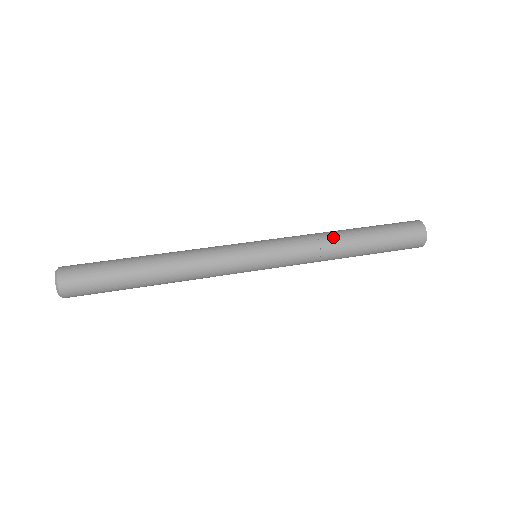
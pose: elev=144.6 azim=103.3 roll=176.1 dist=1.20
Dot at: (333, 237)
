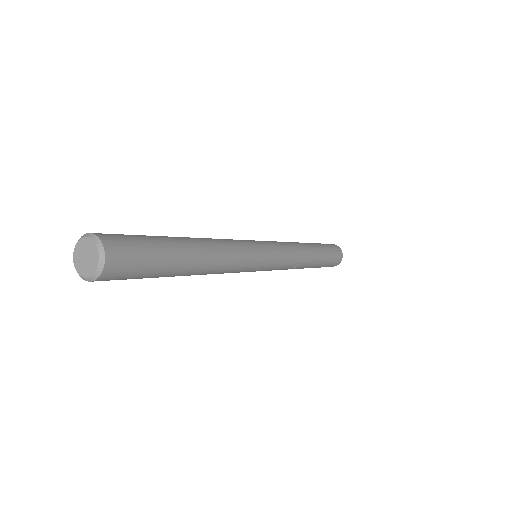
Dot at: (296, 242)
